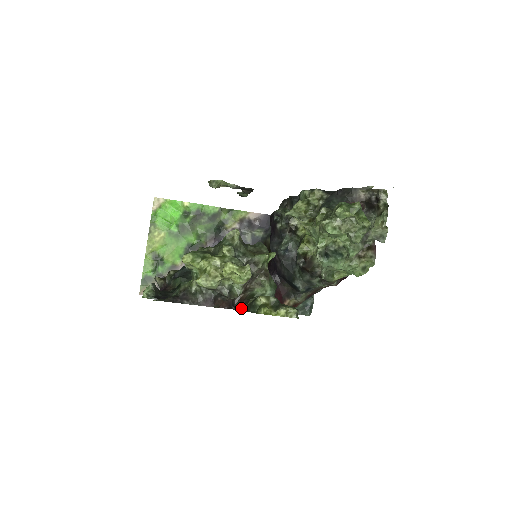
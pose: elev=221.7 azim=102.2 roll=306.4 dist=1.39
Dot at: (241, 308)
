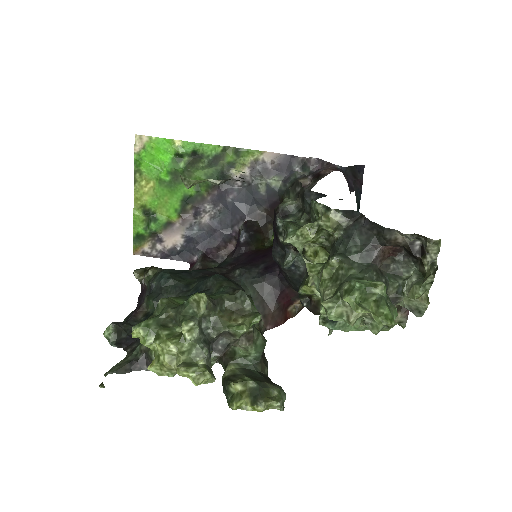
Dot at: (221, 363)
